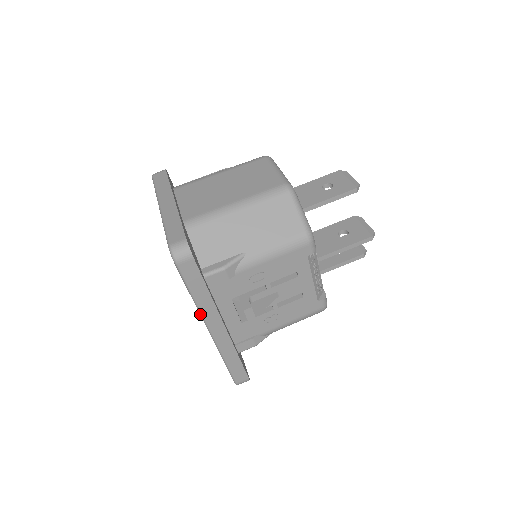
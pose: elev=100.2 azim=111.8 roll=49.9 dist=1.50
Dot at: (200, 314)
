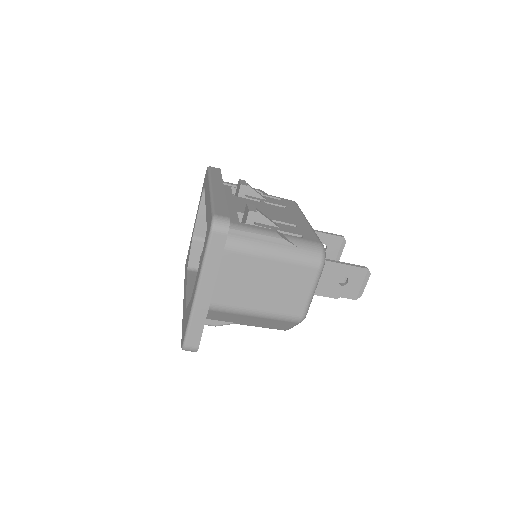
Dot at: occluded
